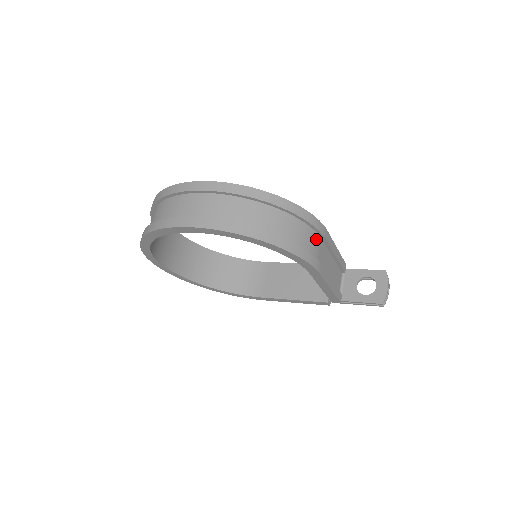
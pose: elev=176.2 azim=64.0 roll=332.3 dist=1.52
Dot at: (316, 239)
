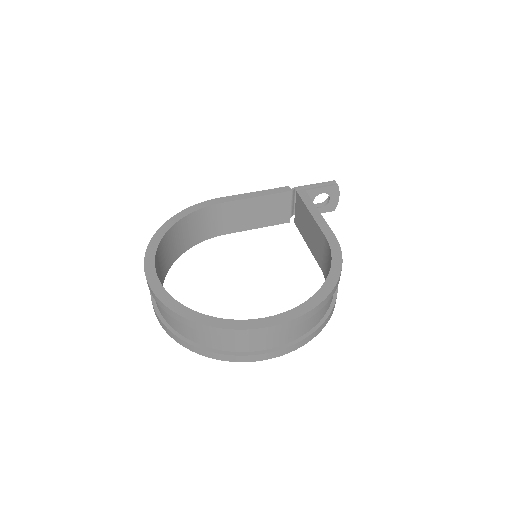
Dot at: occluded
